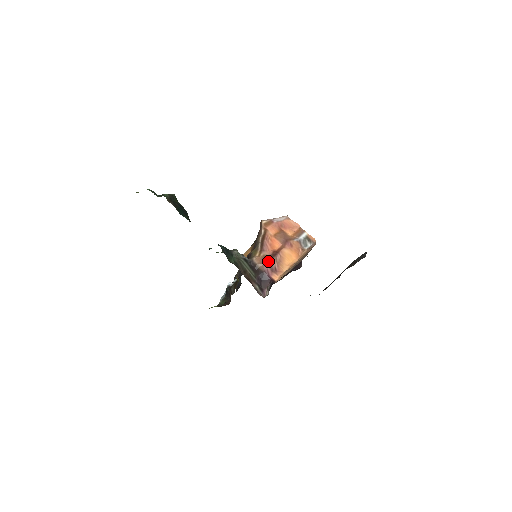
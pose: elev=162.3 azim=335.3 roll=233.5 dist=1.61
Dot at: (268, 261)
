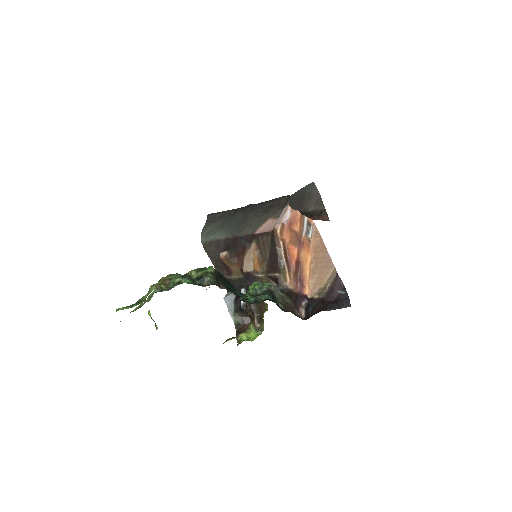
Dot at: (299, 279)
